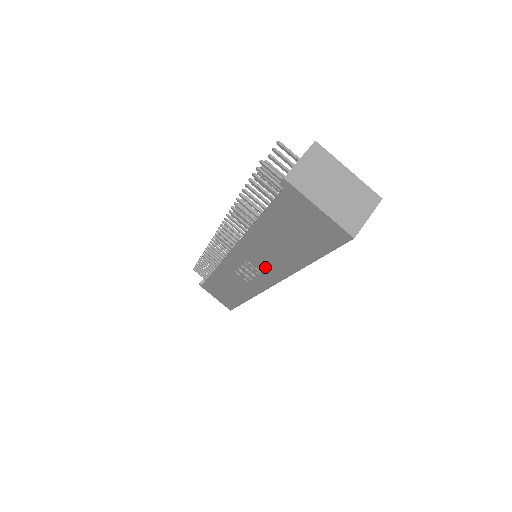
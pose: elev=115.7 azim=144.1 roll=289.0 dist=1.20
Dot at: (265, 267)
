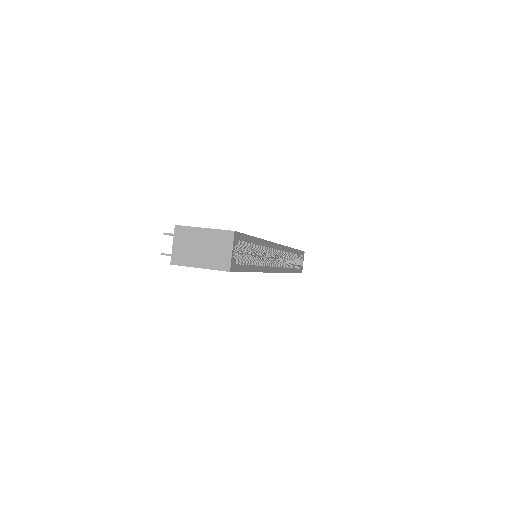
Dot at: occluded
